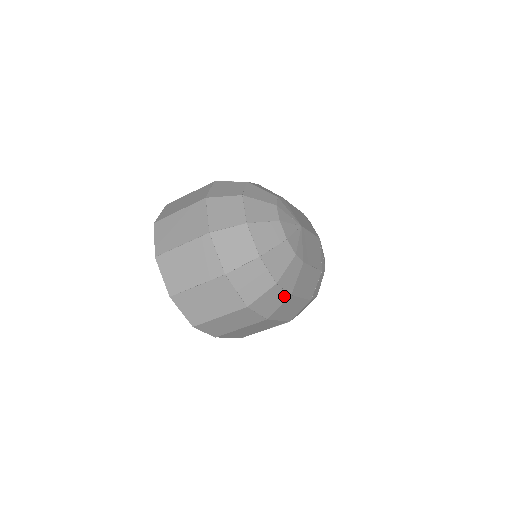
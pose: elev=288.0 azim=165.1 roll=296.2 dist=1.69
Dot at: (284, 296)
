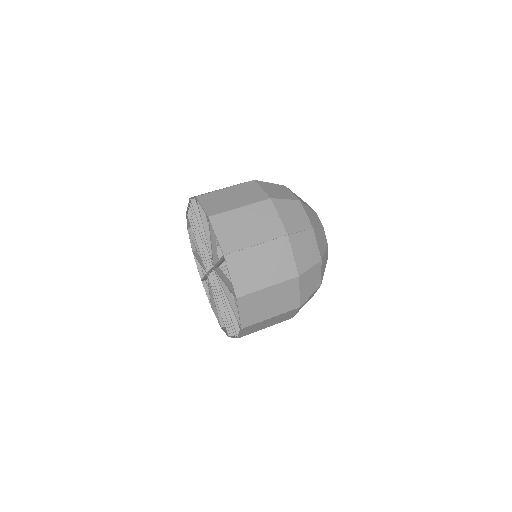
Dot at: (312, 296)
